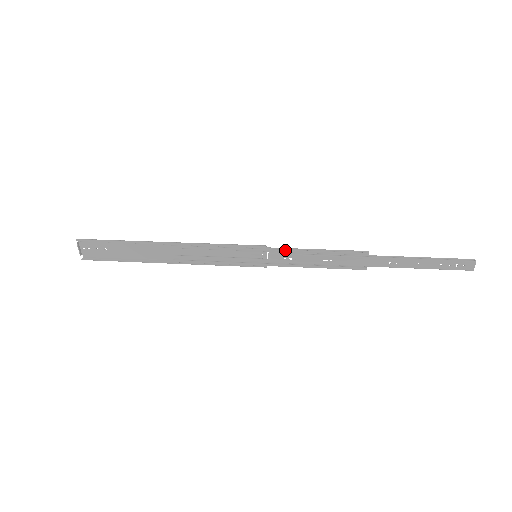
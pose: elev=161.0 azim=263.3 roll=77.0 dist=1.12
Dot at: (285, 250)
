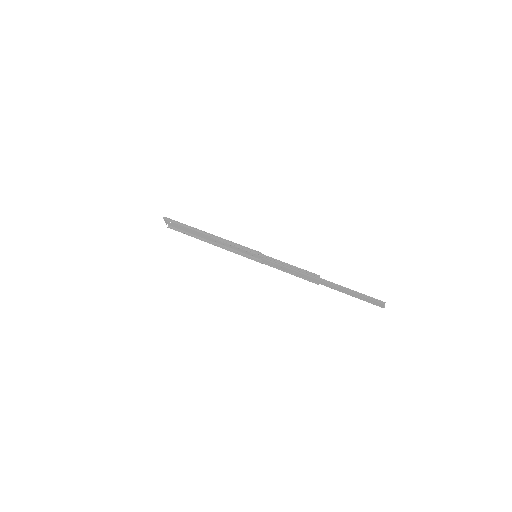
Dot at: (270, 259)
